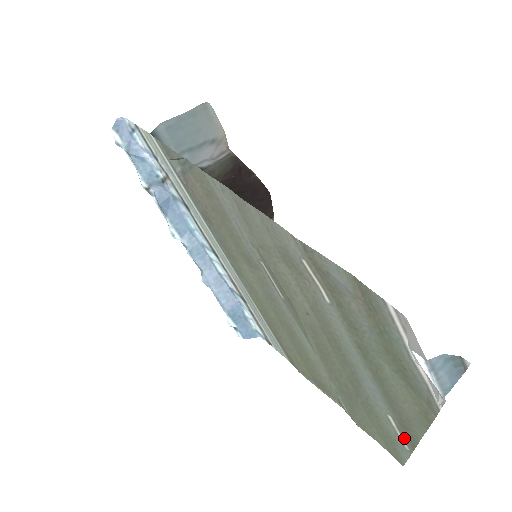
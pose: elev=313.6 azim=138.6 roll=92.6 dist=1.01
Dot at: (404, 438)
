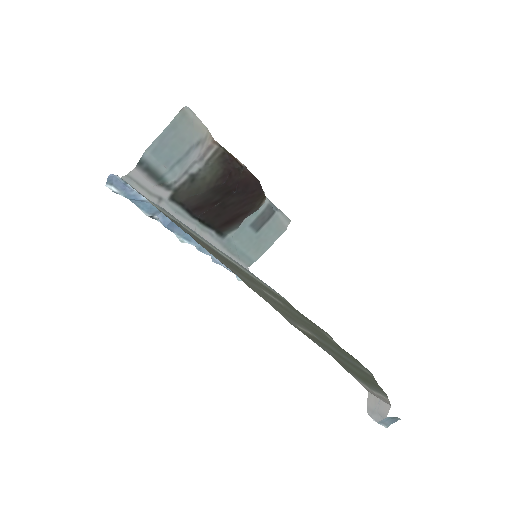
Dot at: (369, 374)
